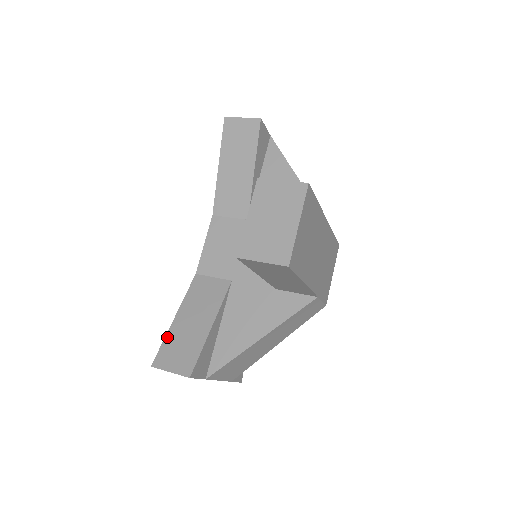
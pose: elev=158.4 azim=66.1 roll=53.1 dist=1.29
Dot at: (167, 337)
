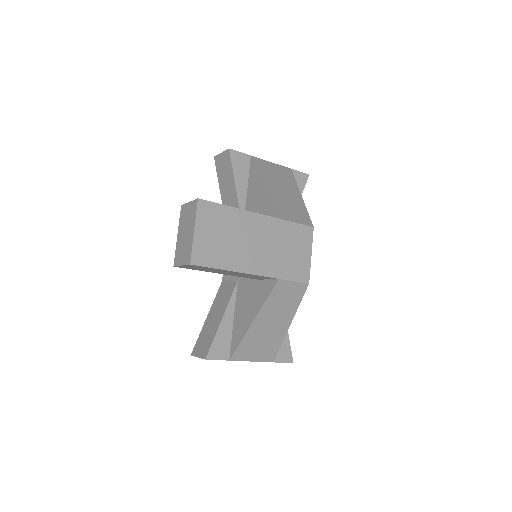
Dot at: (201, 332)
